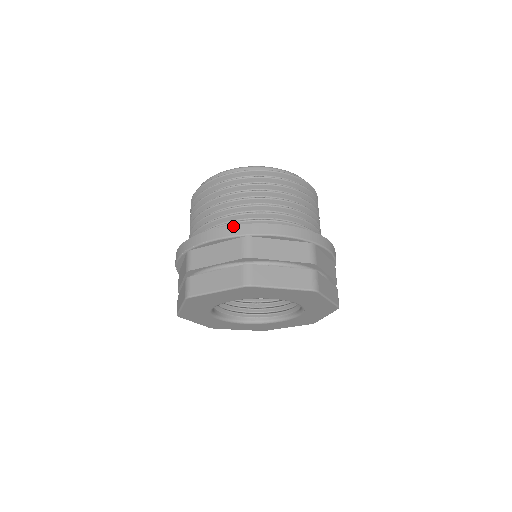
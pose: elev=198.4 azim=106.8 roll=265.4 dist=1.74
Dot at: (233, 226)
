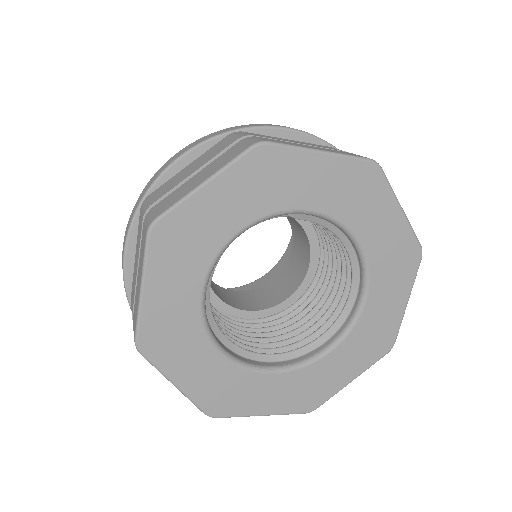
Dot at: (210, 134)
